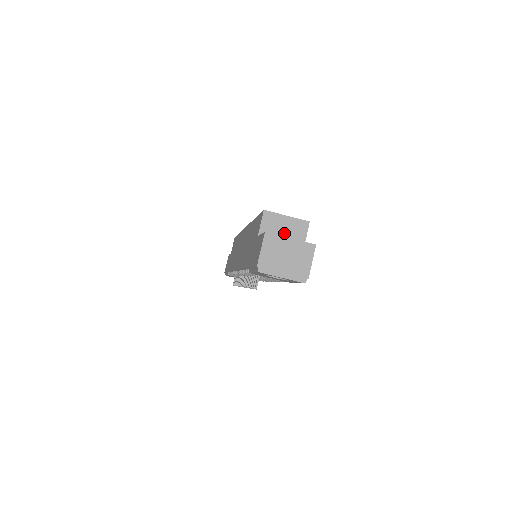
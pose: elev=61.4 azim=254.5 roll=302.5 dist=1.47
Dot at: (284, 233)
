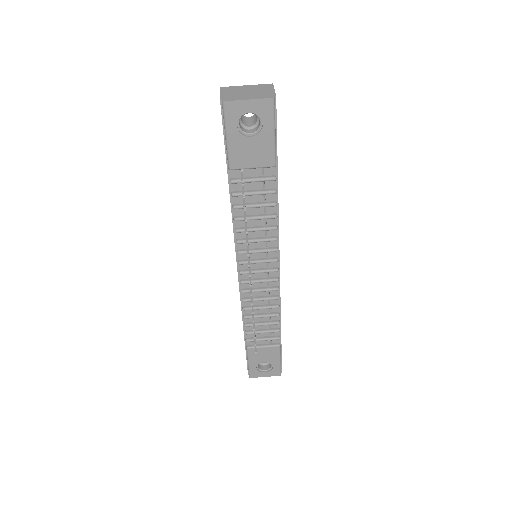
Dot at: occluded
